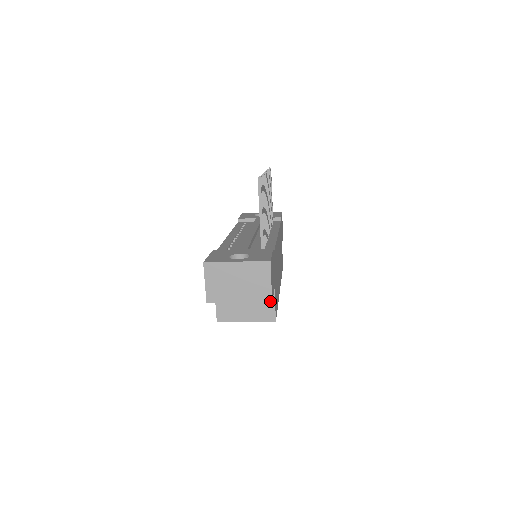
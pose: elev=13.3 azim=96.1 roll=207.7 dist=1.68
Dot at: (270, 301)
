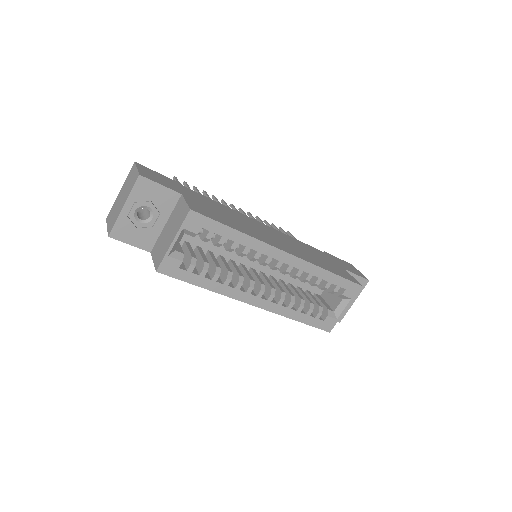
Dot at: (138, 176)
